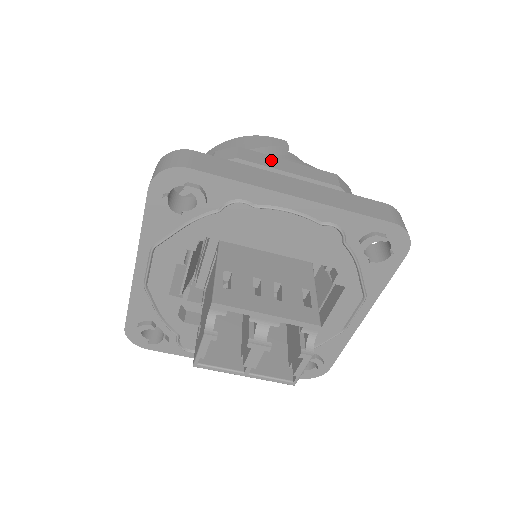
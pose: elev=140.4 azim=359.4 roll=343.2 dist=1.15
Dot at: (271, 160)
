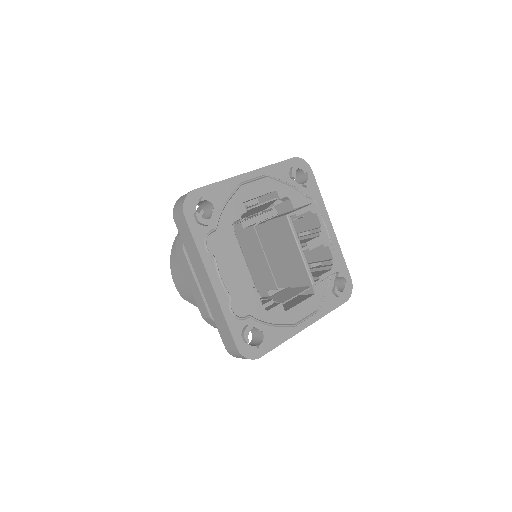
Dot at: occluded
